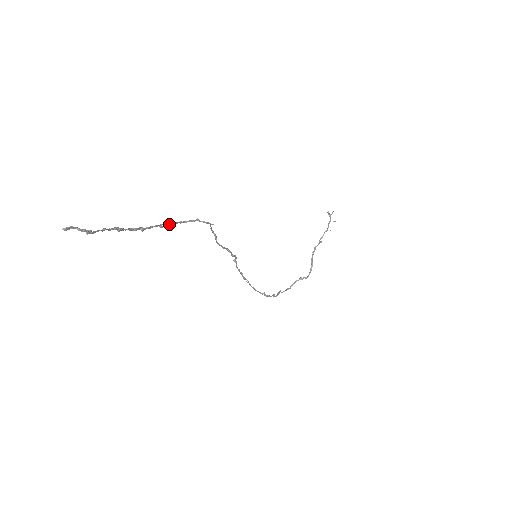
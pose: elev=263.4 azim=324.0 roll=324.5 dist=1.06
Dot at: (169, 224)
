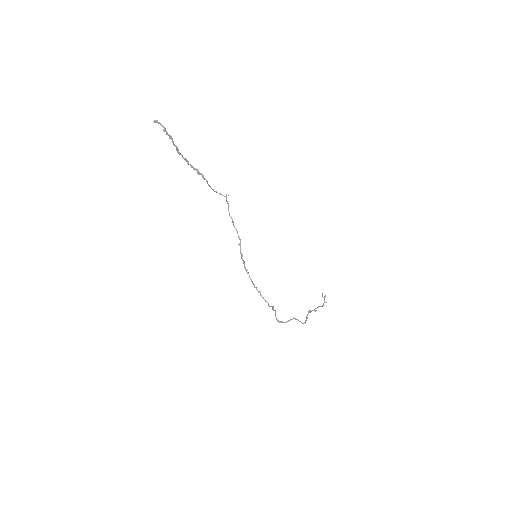
Dot at: (203, 175)
